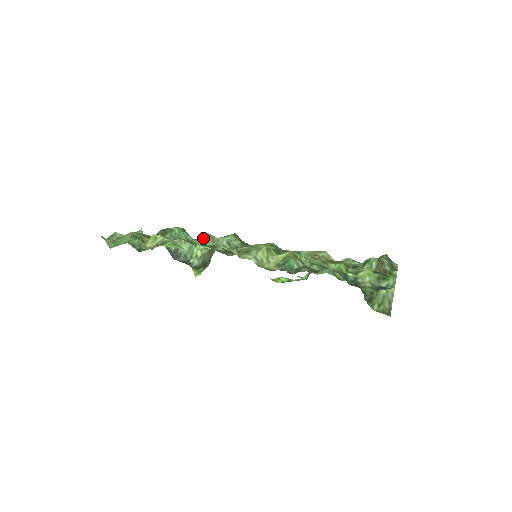
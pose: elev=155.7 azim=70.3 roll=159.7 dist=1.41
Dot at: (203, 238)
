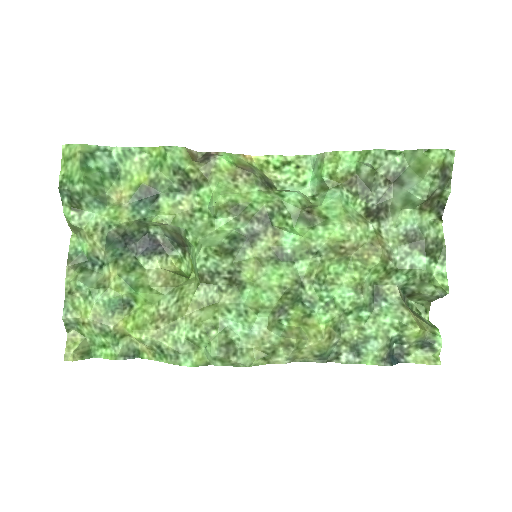
Dot at: (216, 361)
